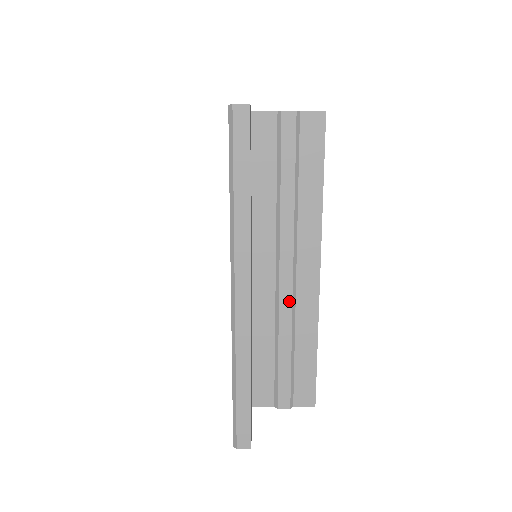
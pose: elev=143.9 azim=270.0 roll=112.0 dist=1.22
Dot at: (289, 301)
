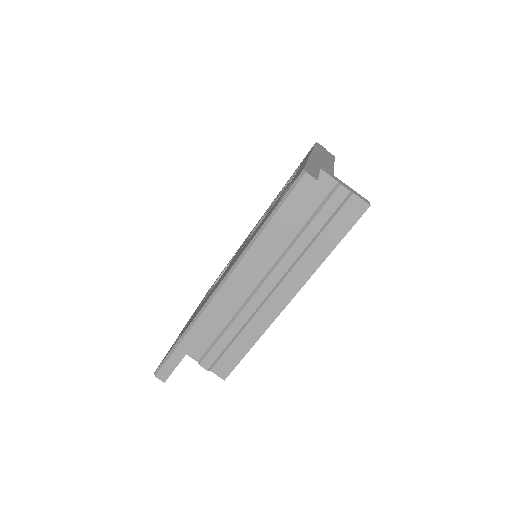
Dot at: (255, 306)
